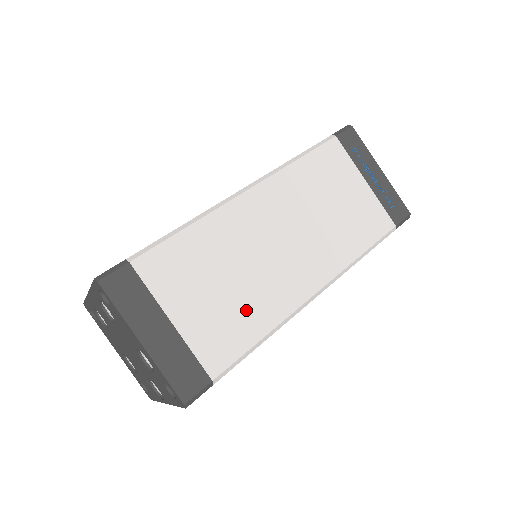
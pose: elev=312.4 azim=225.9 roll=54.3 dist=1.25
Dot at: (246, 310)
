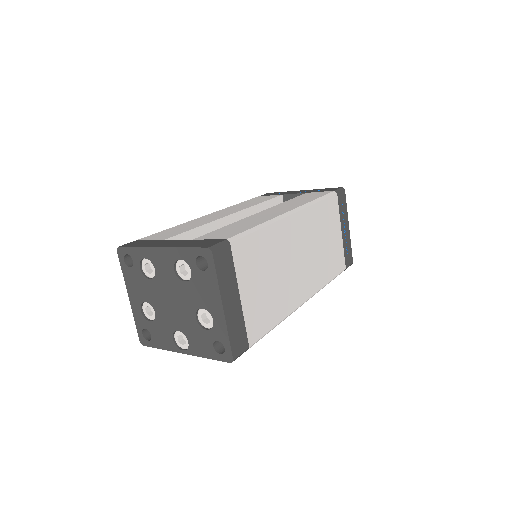
Dot at: (274, 302)
